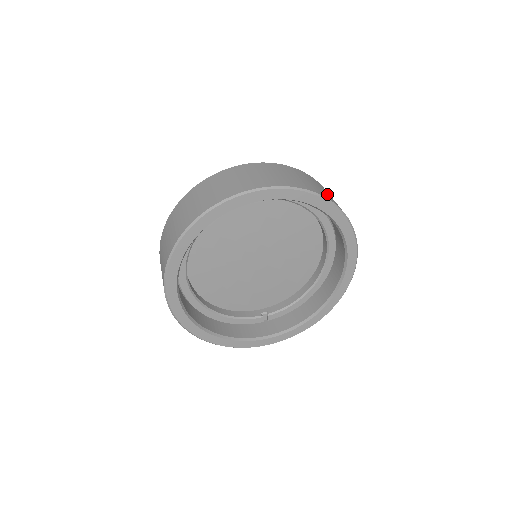
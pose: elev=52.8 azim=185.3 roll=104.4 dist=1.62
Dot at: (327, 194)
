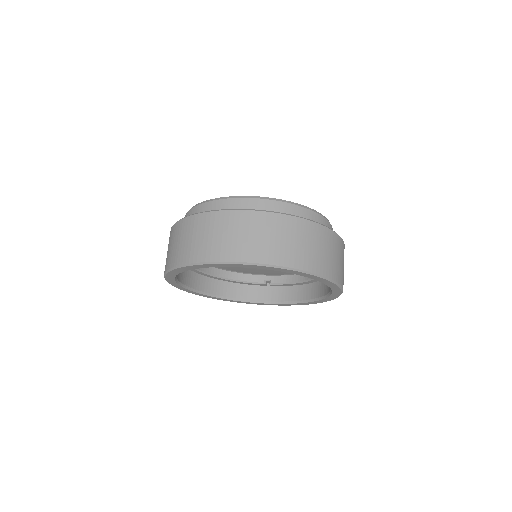
Dot at: (313, 254)
